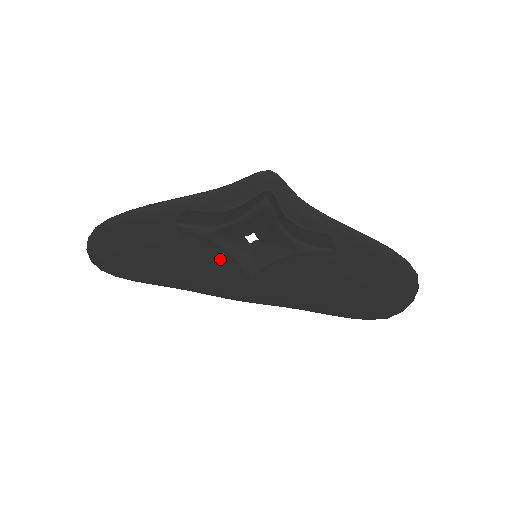
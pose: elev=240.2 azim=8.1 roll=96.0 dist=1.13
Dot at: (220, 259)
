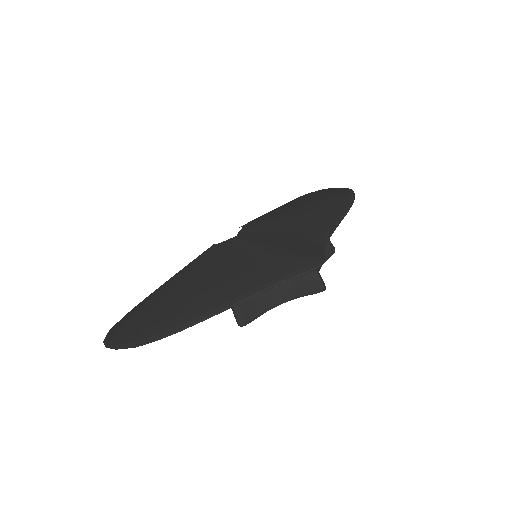
Dot at: occluded
